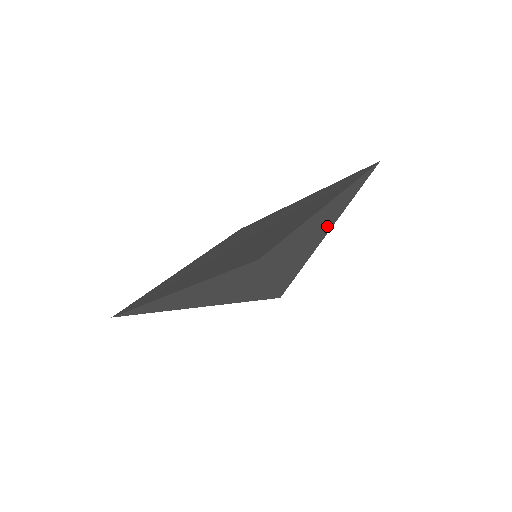
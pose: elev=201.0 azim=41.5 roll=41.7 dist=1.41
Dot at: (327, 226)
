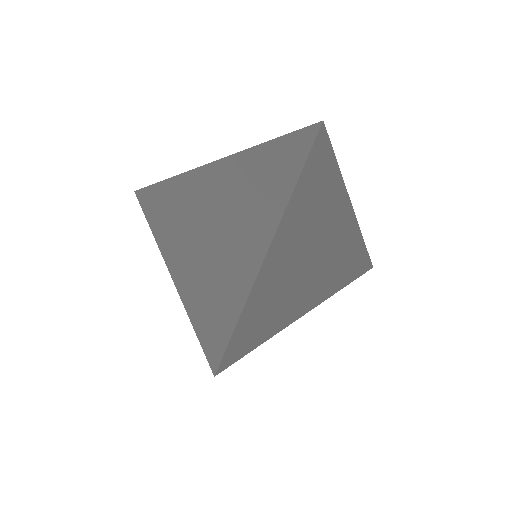
Dot at: (316, 282)
